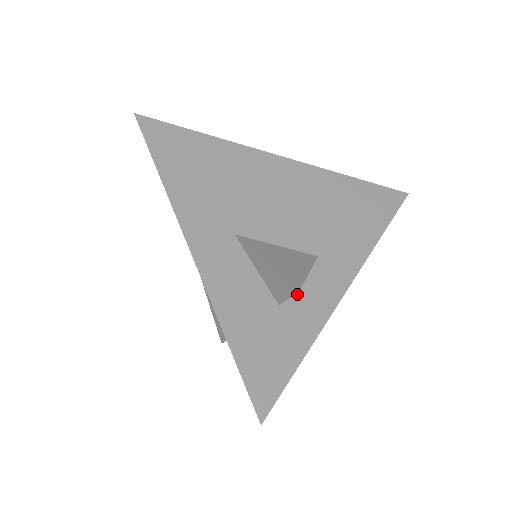
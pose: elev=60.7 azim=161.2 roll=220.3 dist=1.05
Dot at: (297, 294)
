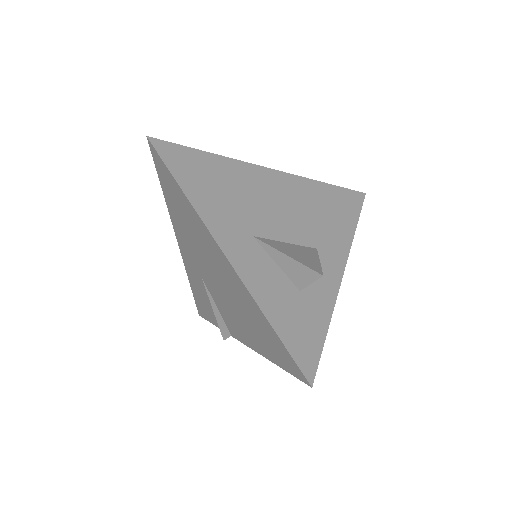
Dot at: occluded
